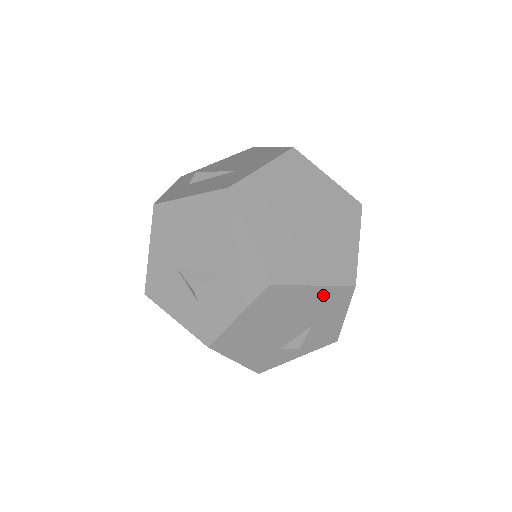
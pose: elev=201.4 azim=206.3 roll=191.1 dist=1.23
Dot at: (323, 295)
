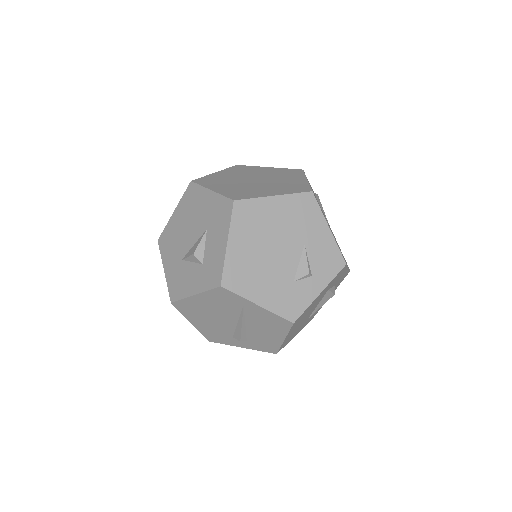
Dot at: (289, 206)
